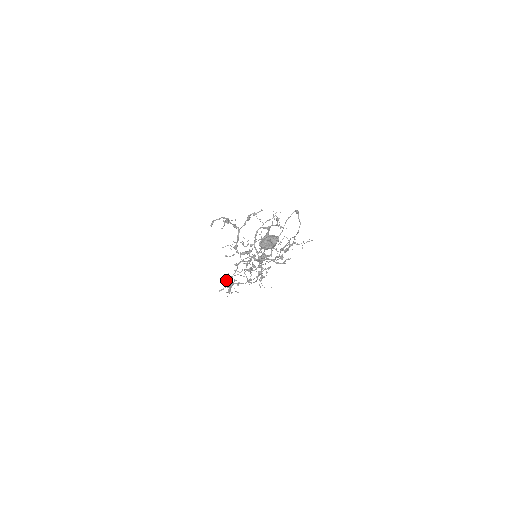
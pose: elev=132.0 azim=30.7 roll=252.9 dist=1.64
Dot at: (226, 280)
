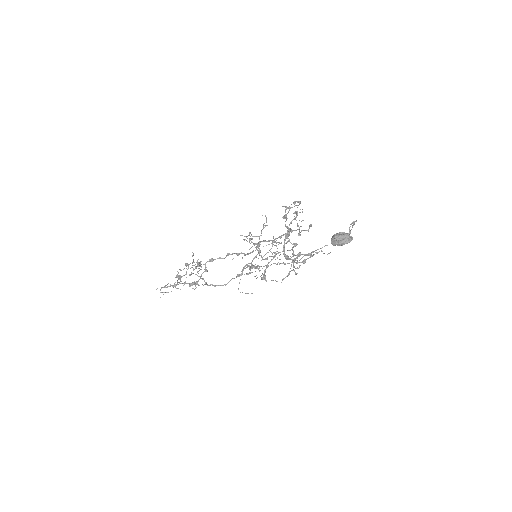
Dot at: (180, 277)
